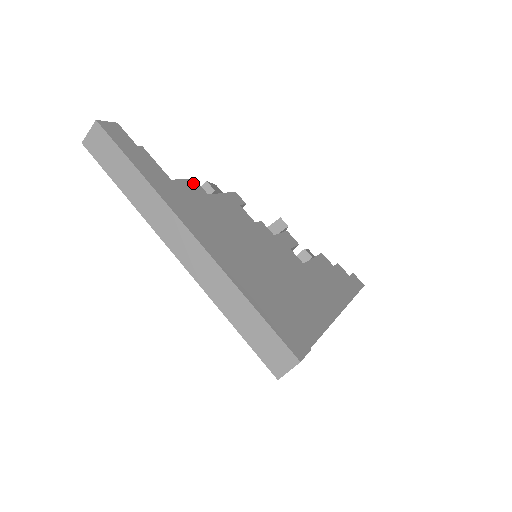
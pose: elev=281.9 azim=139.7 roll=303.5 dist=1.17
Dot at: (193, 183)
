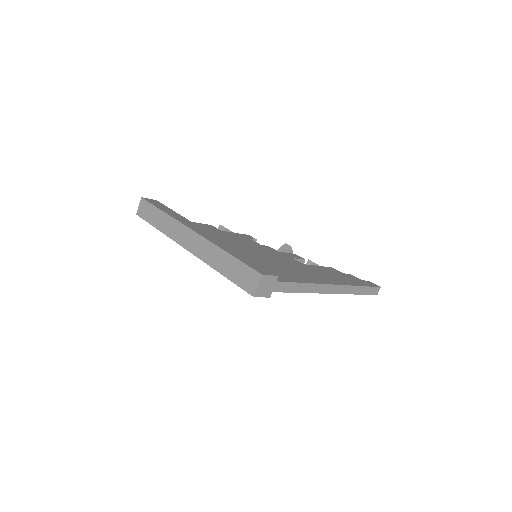
Dot at: (209, 226)
